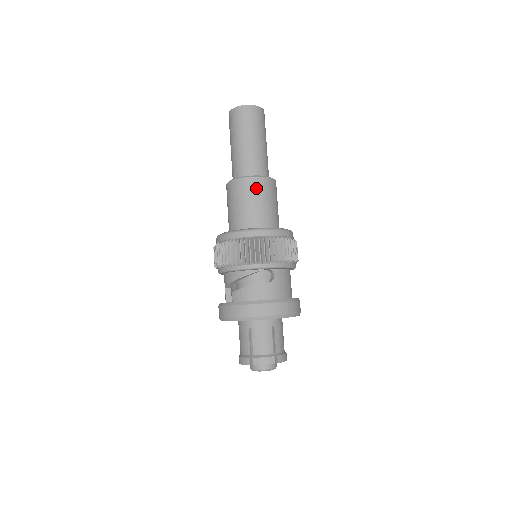
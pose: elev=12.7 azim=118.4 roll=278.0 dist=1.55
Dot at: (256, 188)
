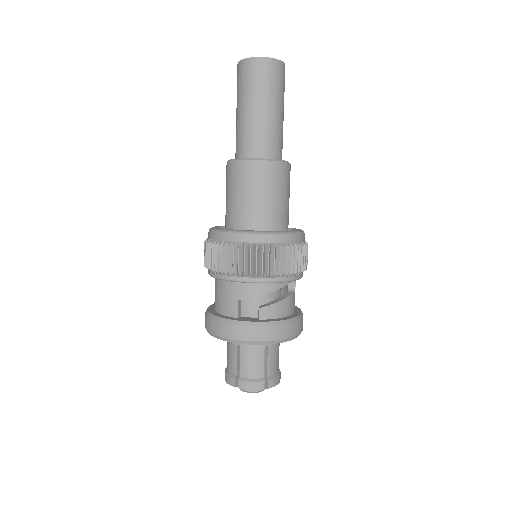
Dot at: (288, 178)
